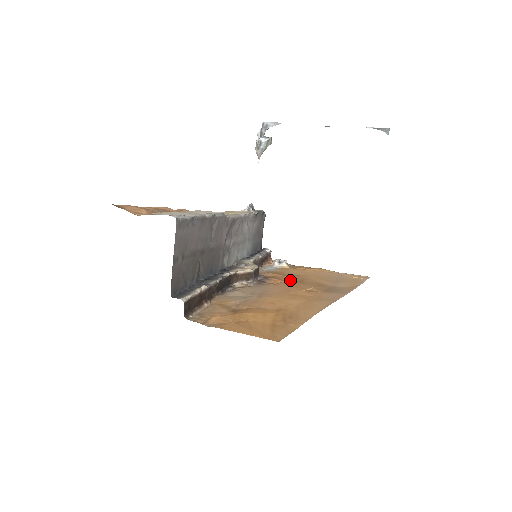
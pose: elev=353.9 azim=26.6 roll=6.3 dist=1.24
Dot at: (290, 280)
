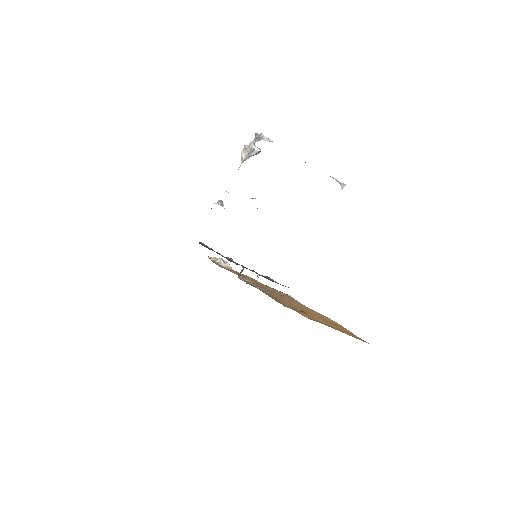
Dot at: occluded
